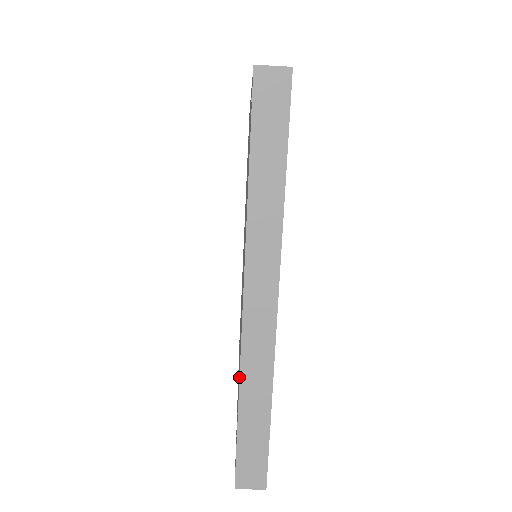
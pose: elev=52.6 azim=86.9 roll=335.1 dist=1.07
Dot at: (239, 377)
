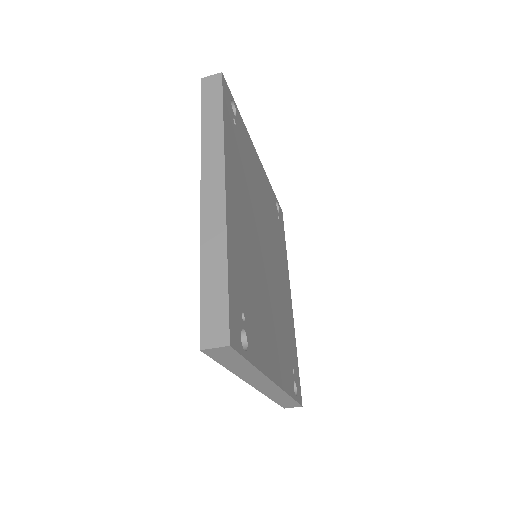
Dot at: (200, 245)
